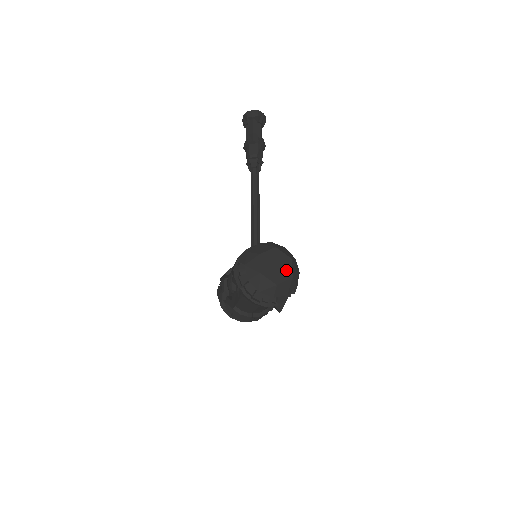
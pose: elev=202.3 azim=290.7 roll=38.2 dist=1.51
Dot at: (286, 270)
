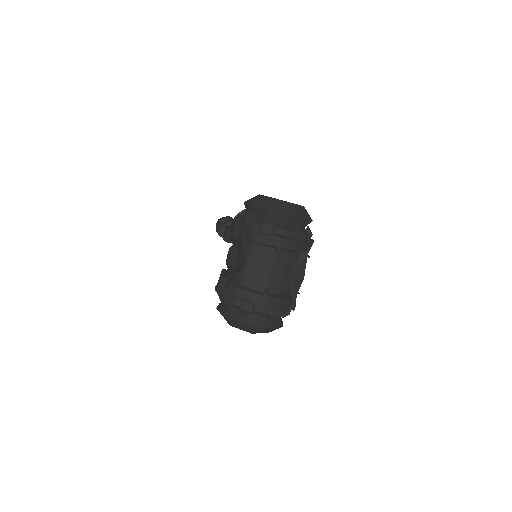
Dot at: occluded
